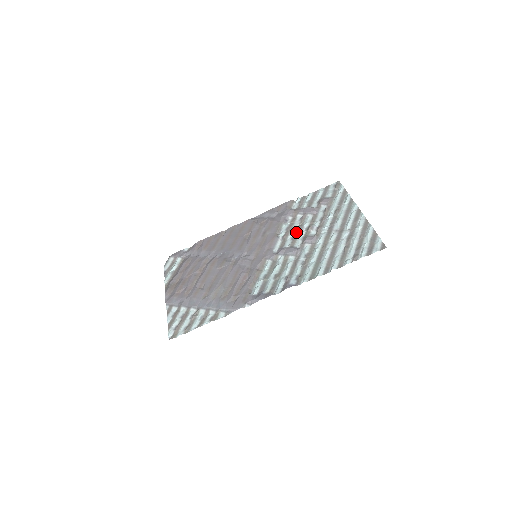
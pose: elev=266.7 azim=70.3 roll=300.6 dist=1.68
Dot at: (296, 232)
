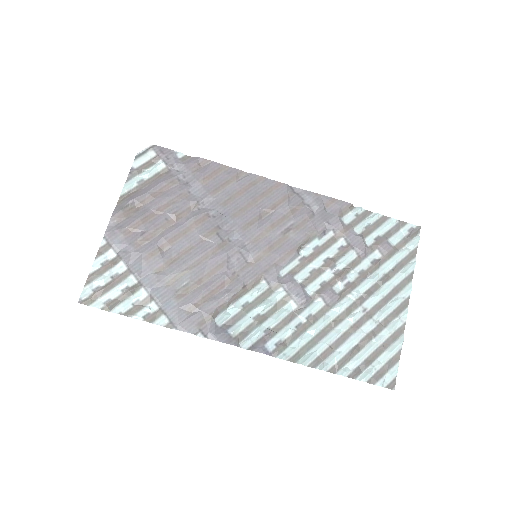
Dot at: (323, 266)
